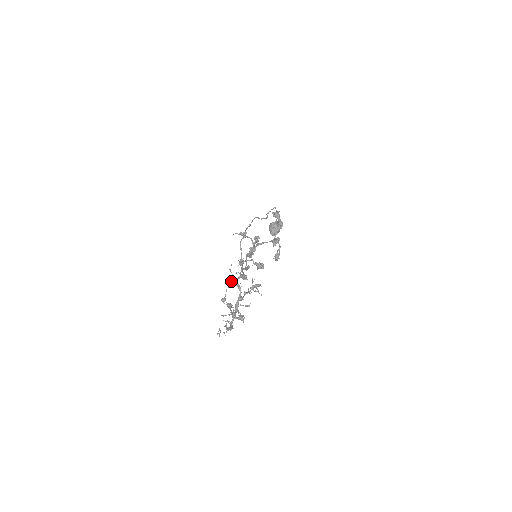
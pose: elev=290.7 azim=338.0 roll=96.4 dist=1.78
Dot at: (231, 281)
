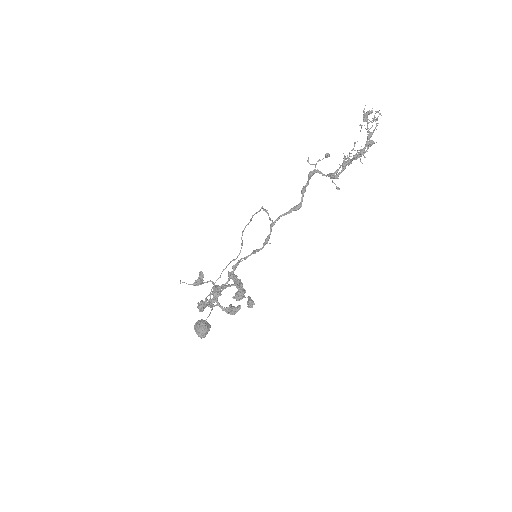
Dot at: (316, 163)
